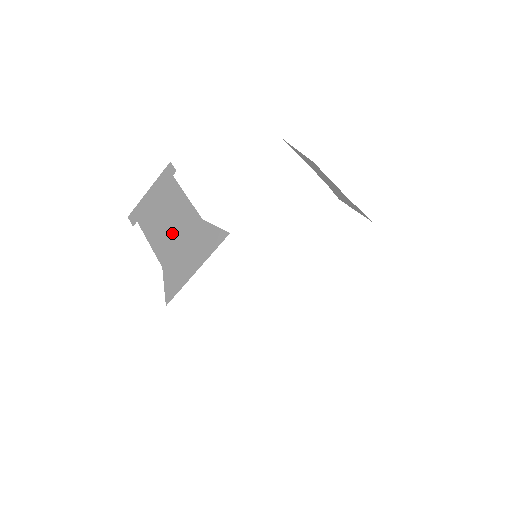
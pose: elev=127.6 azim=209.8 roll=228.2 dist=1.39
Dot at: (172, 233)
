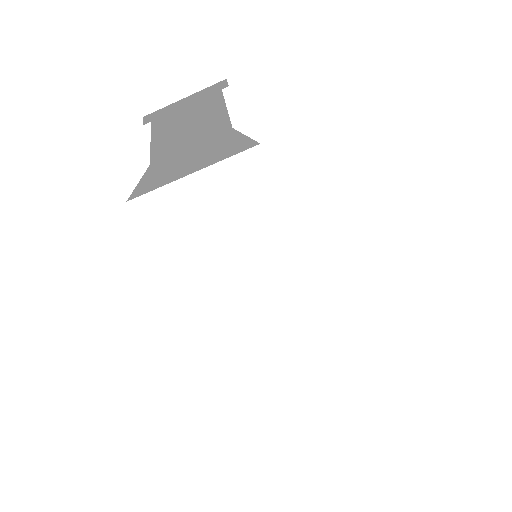
Dot at: (186, 135)
